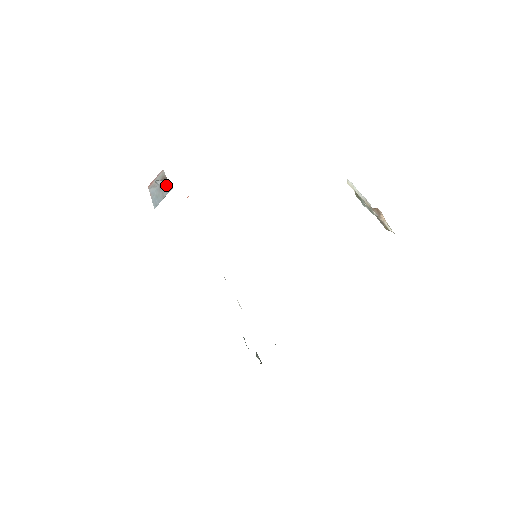
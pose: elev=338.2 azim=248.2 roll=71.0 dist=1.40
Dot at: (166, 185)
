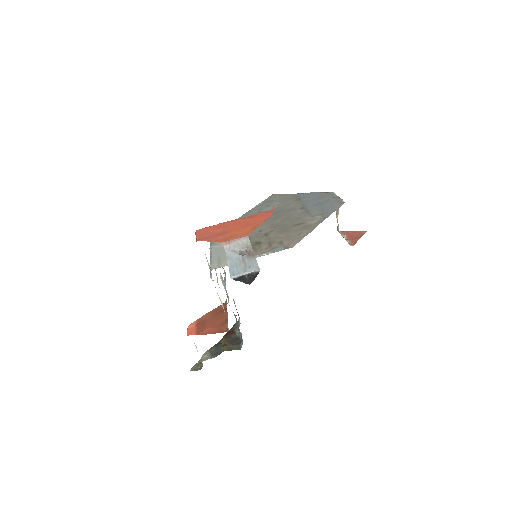
Dot at: (251, 261)
